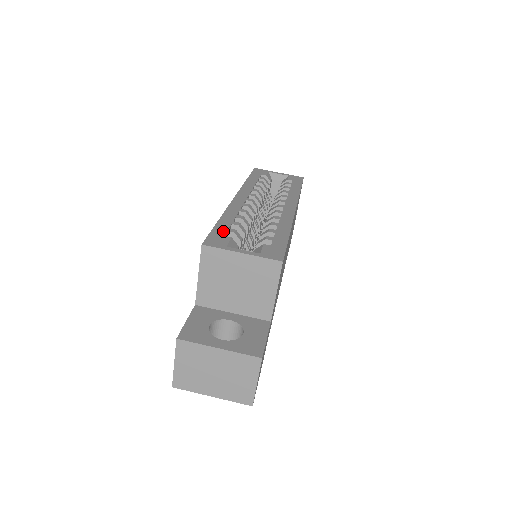
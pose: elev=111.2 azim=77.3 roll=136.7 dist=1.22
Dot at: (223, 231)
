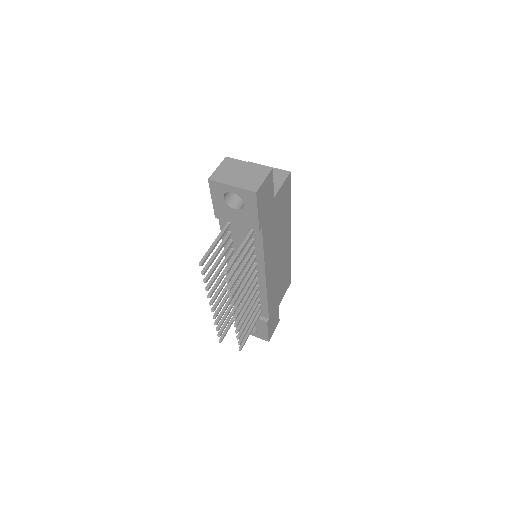
Dot at: occluded
